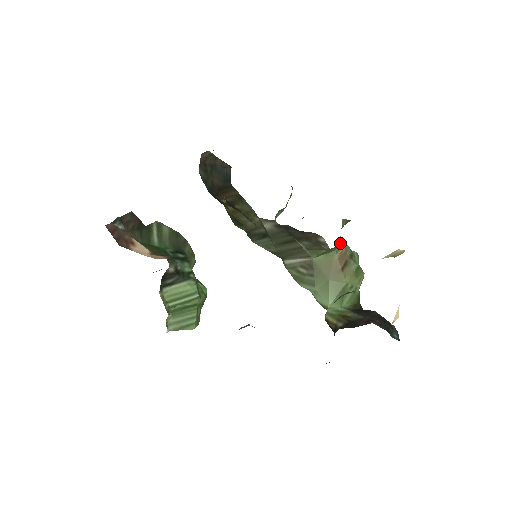
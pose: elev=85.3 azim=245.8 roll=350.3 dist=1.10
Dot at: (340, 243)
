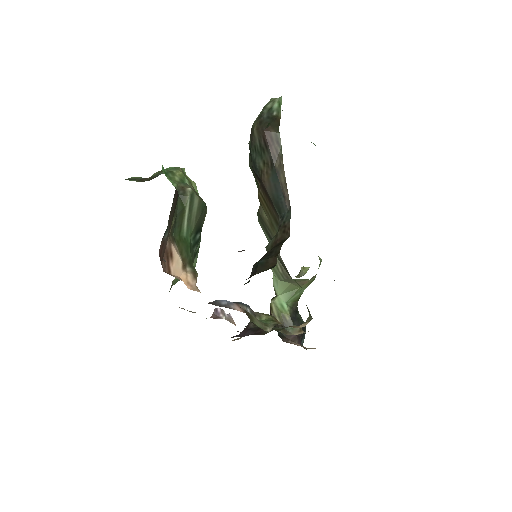
Dot at: occluded
